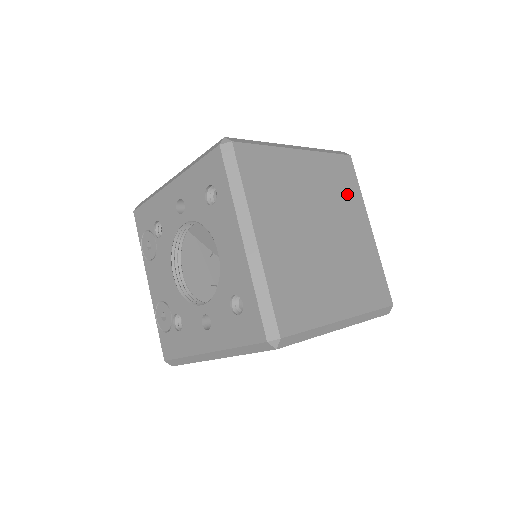
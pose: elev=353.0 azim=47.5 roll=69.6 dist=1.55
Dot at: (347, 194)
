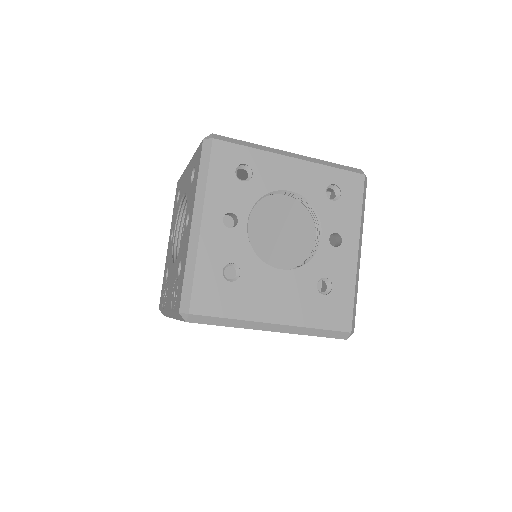
Dot at: occluded
